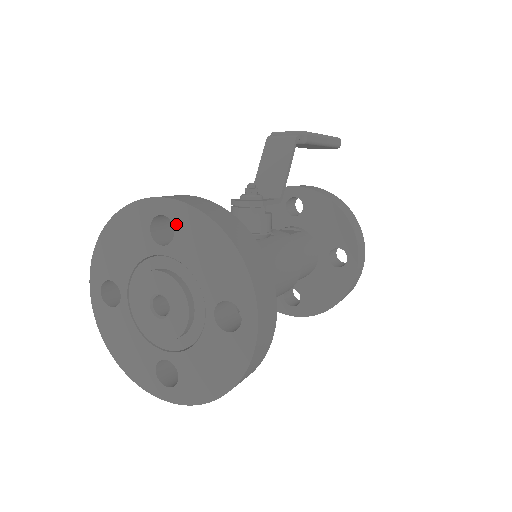
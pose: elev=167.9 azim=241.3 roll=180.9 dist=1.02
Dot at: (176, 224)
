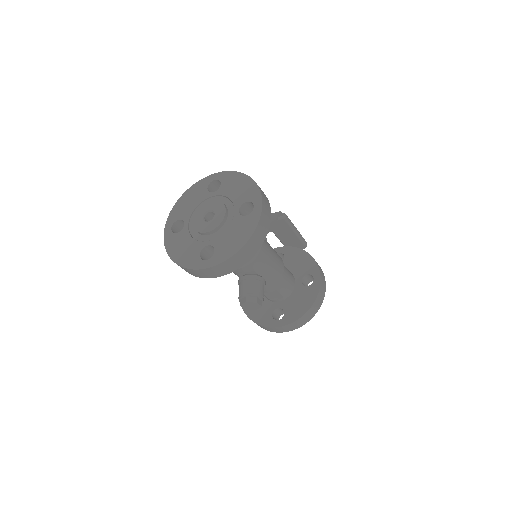
Dot at: (222, 181)
